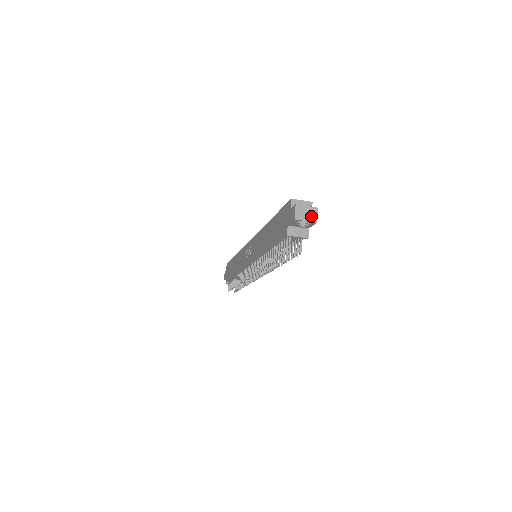
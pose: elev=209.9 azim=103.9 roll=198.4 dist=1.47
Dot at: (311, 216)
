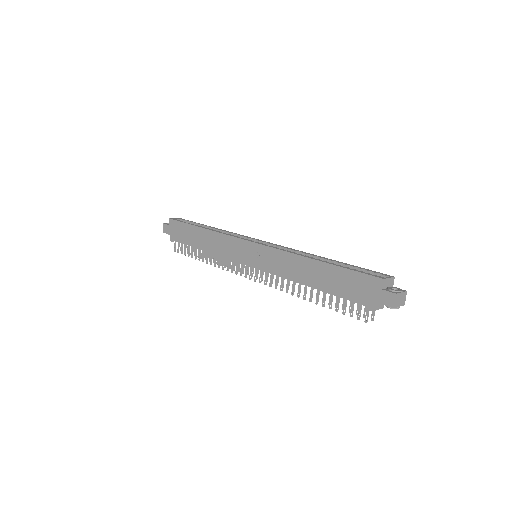
Dot at: (403, 301)
